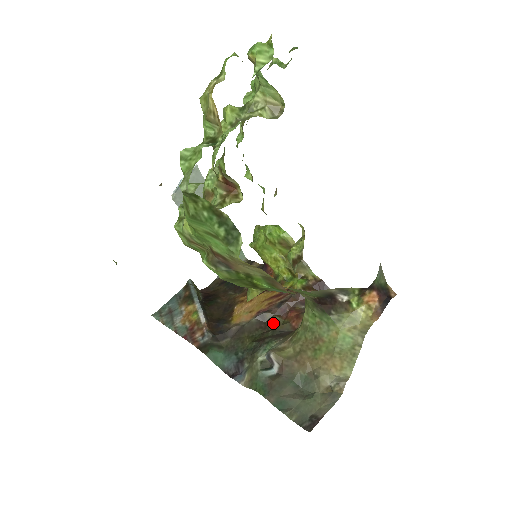
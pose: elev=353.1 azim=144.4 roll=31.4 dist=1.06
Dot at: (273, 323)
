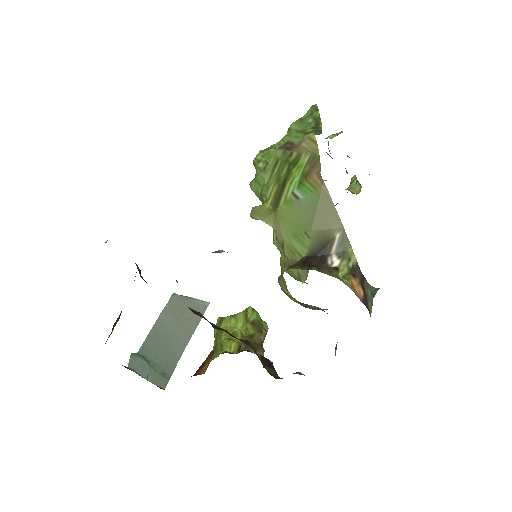
Dot at: occluded
